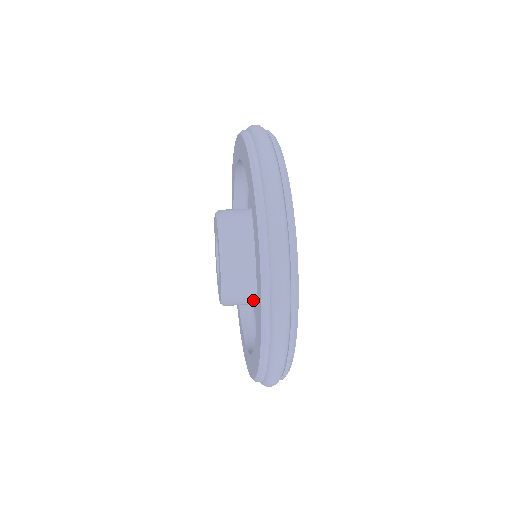
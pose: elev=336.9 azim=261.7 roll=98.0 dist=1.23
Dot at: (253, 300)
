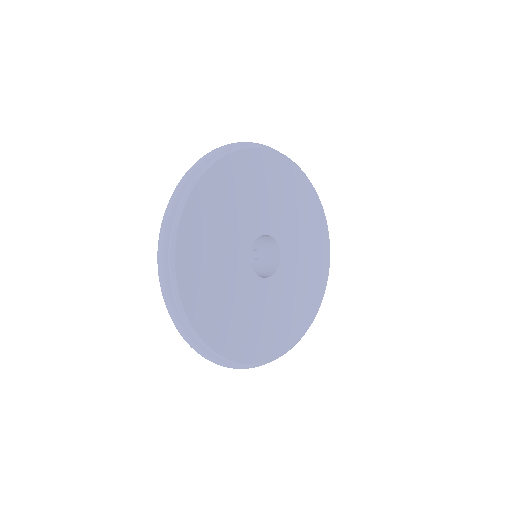
Dot at: occluded
